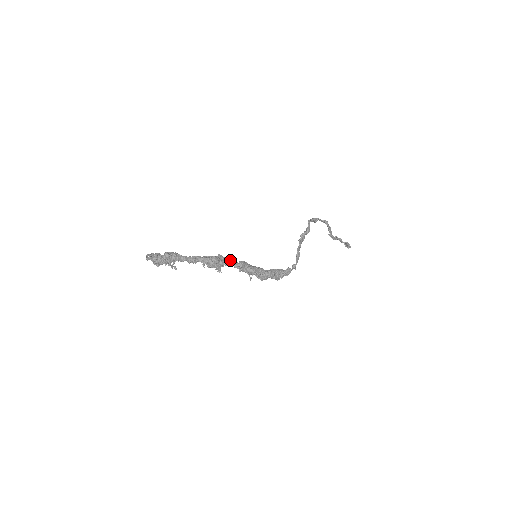
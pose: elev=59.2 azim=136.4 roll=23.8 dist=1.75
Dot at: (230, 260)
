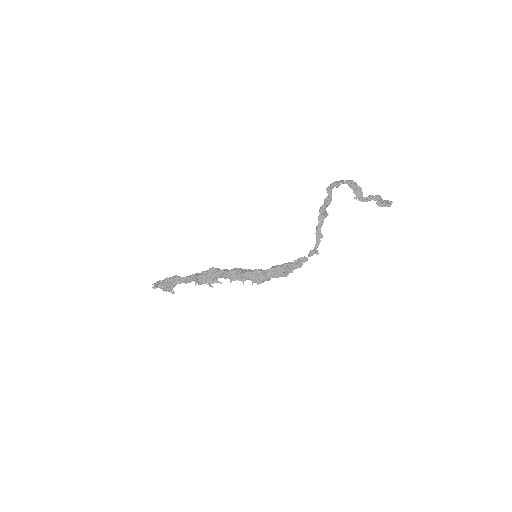
Dot at: (221, 271)
